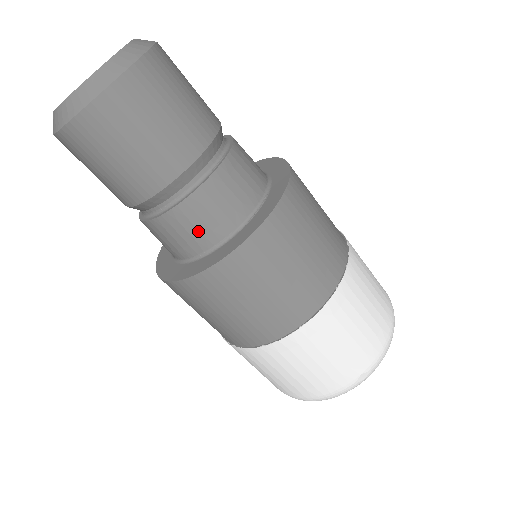
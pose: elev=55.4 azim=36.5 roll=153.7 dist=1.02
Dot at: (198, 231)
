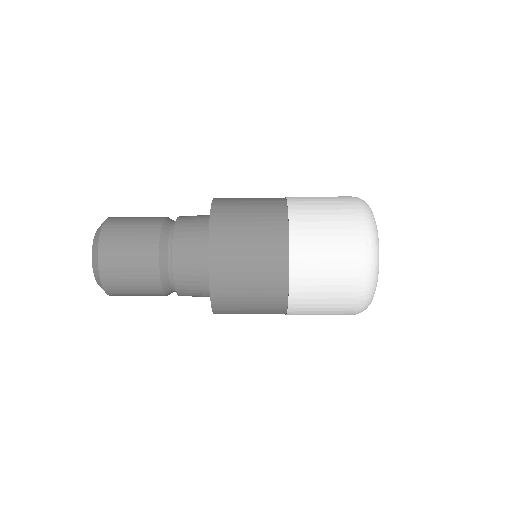
Dot at: (193, 264)
